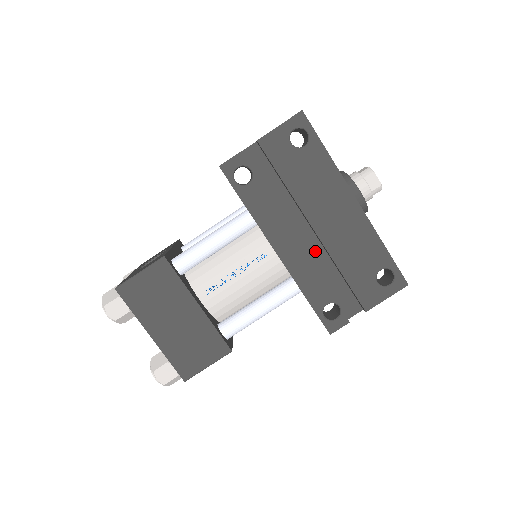
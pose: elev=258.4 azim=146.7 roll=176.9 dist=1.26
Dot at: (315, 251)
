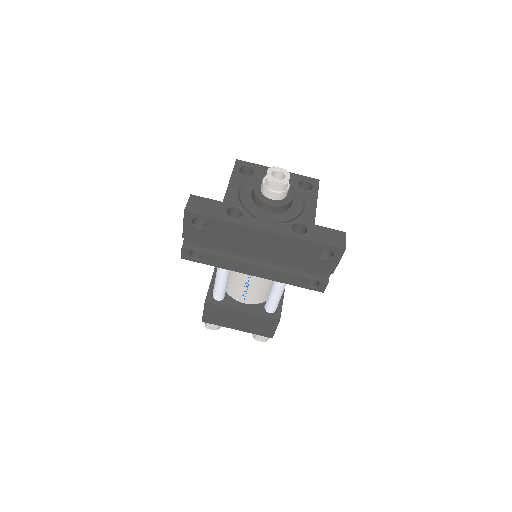
Dot at: occluded
